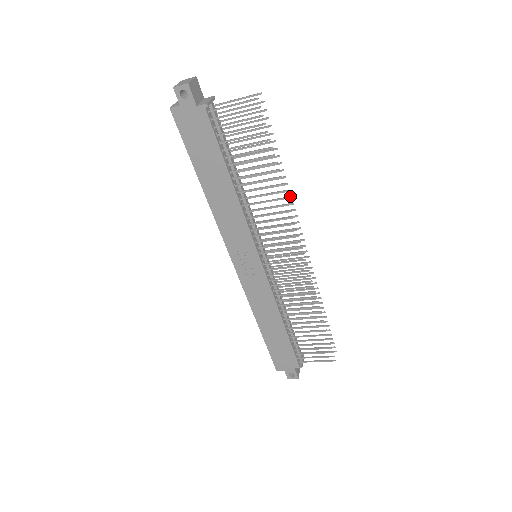
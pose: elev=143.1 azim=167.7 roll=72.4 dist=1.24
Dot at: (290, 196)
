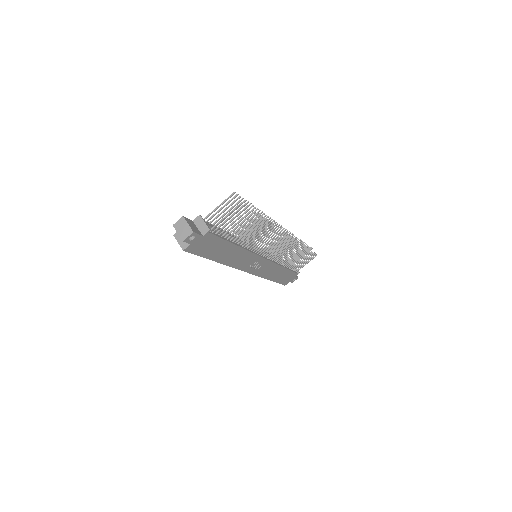
Dot at: (267, 217)
